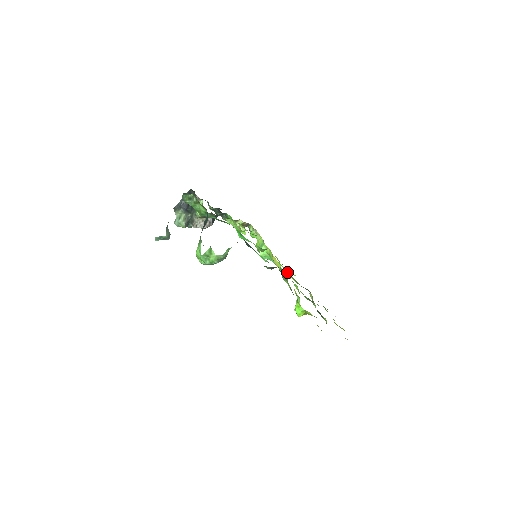
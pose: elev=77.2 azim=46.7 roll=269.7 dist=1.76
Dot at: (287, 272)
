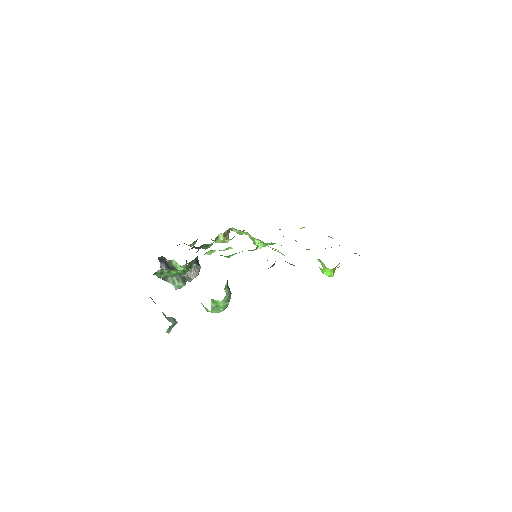
Dot at: occluded
